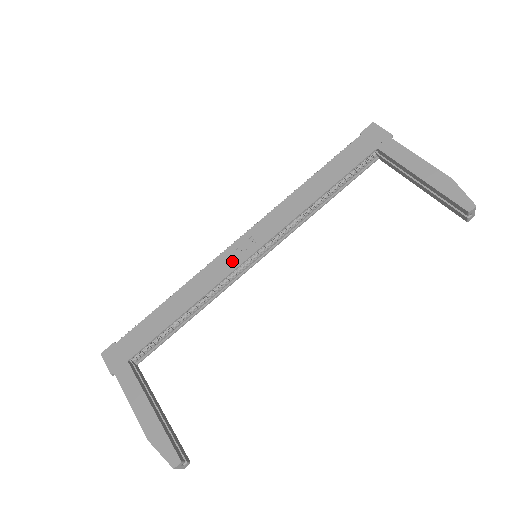
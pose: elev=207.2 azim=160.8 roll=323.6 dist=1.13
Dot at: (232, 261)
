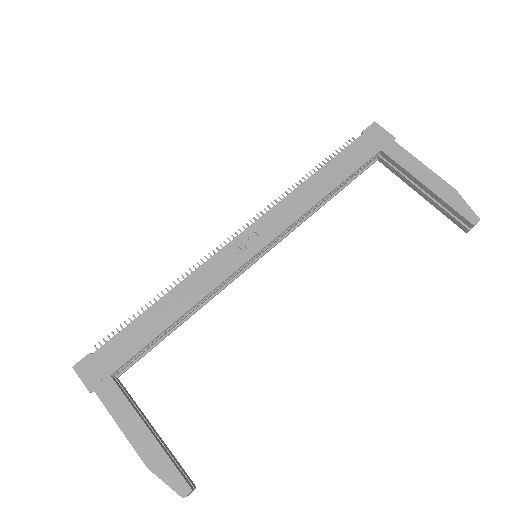
Dot at: (232, 261)
